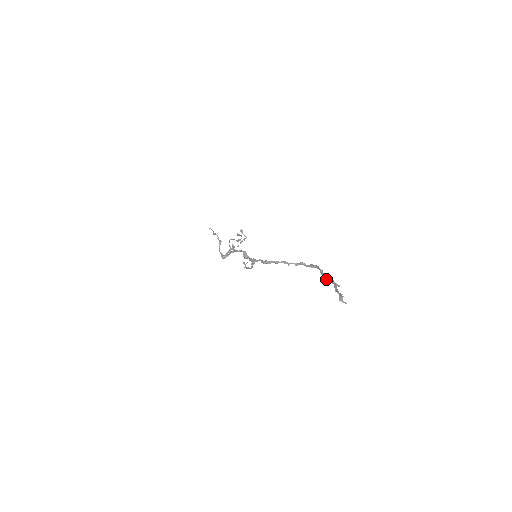
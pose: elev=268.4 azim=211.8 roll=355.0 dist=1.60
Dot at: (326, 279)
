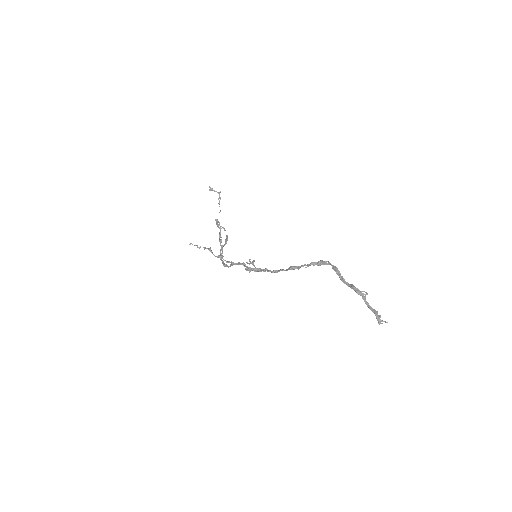
Dot at: occluded
